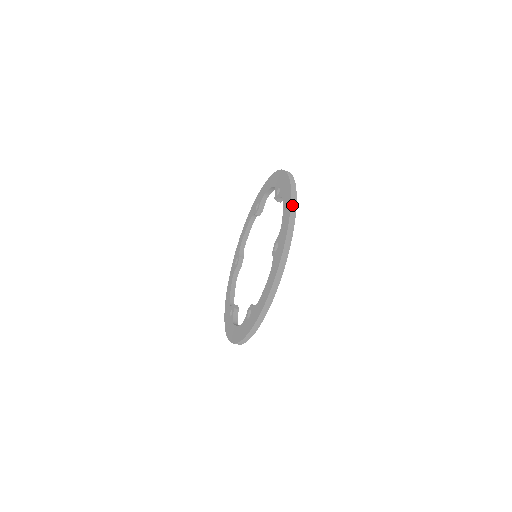
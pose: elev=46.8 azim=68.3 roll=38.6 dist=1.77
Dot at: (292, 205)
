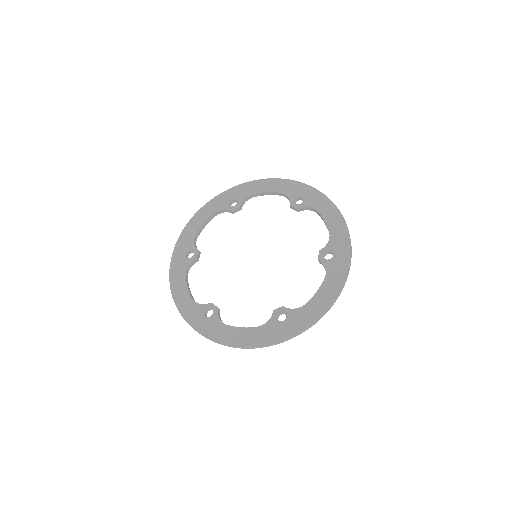
Dot at: (326, 312)
